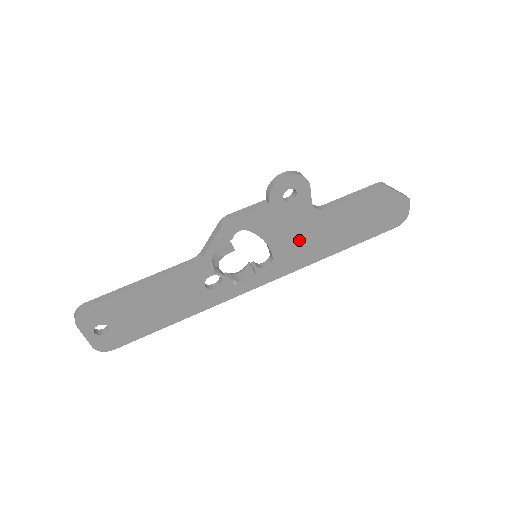
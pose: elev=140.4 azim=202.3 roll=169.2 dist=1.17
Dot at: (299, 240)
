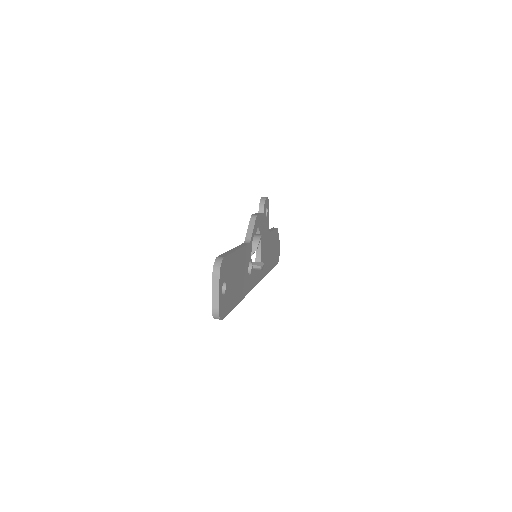
Dot at: (265, 251)
